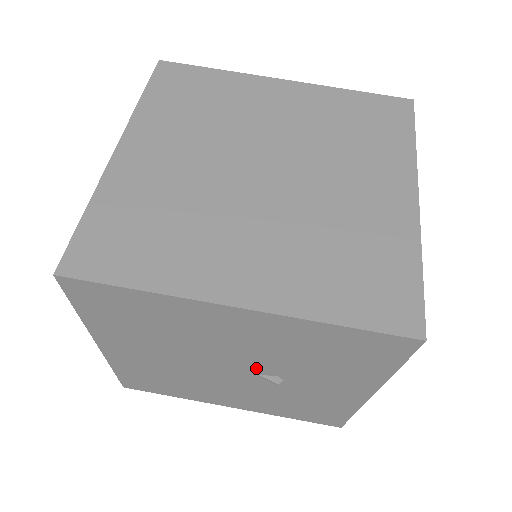
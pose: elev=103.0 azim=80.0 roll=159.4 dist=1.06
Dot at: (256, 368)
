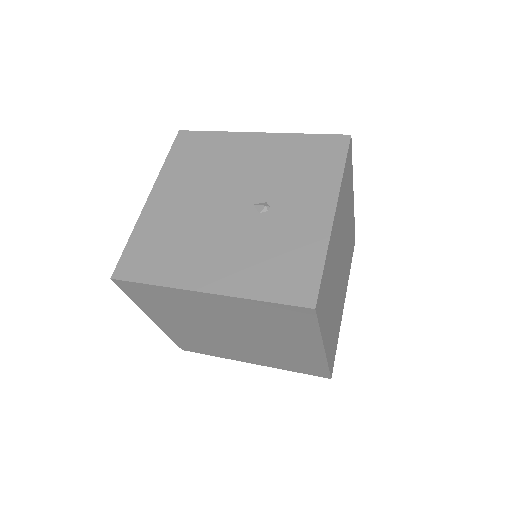
Dot at: (253, 195)
